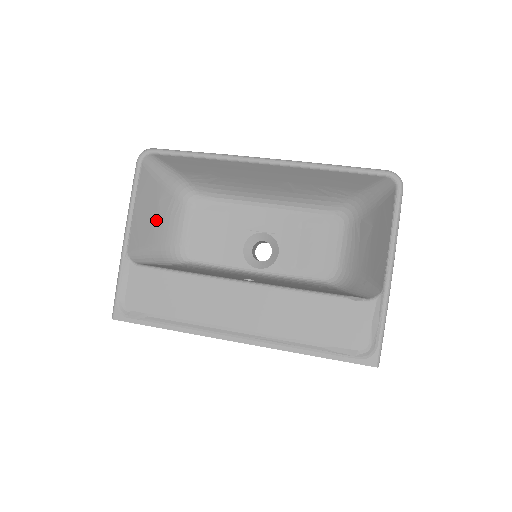
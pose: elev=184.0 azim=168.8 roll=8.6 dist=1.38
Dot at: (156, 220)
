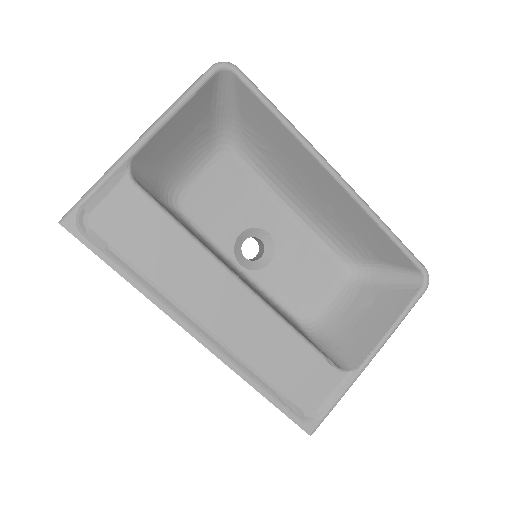
Dot at: (180, 143)
